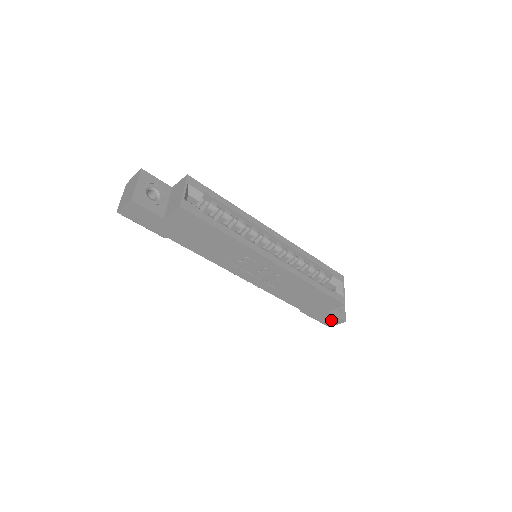
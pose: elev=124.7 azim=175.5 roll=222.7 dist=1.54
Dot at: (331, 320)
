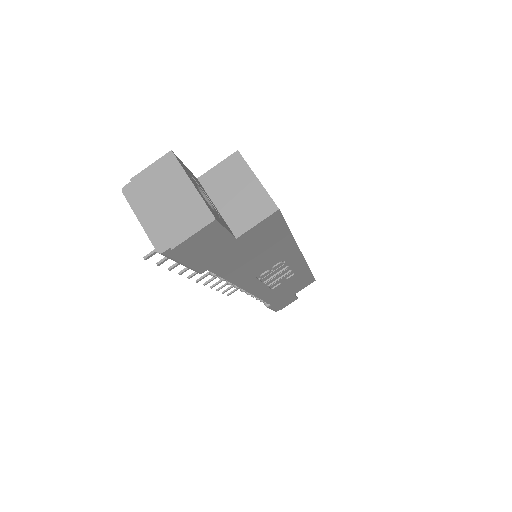
Dot at: (287, 303)
